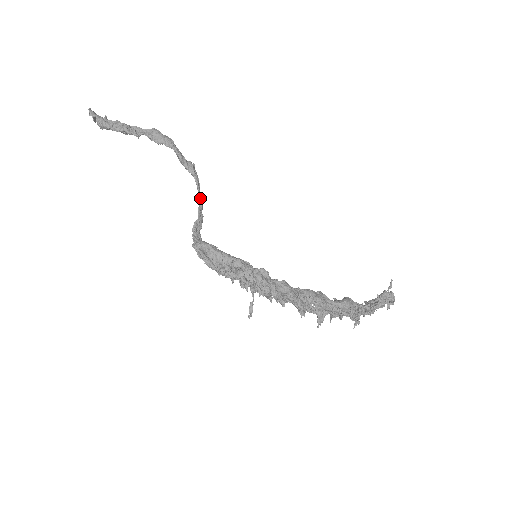
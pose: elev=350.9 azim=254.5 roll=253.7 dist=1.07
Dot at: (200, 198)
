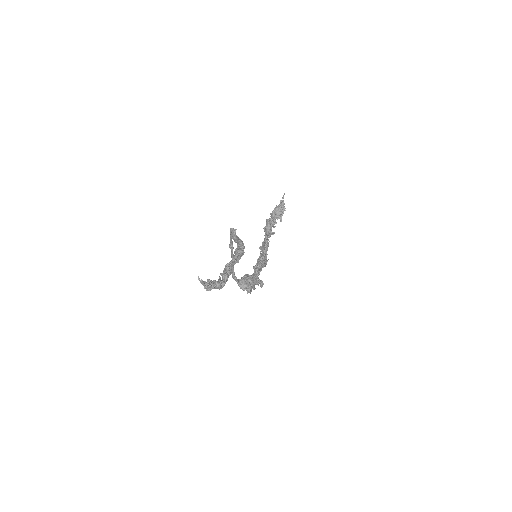
Dot at: occluded
